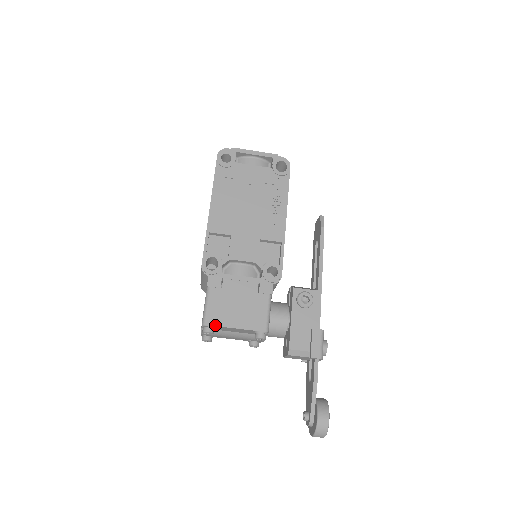
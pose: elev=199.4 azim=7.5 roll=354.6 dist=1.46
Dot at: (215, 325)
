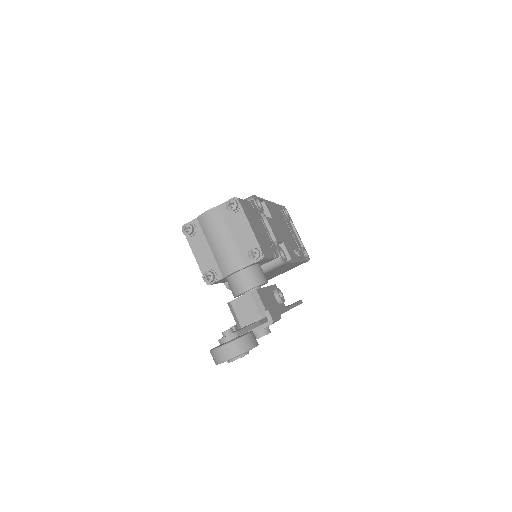
Dot at: (243, 207)
